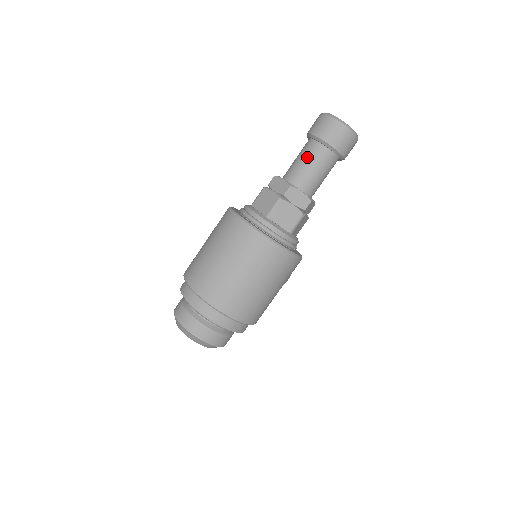
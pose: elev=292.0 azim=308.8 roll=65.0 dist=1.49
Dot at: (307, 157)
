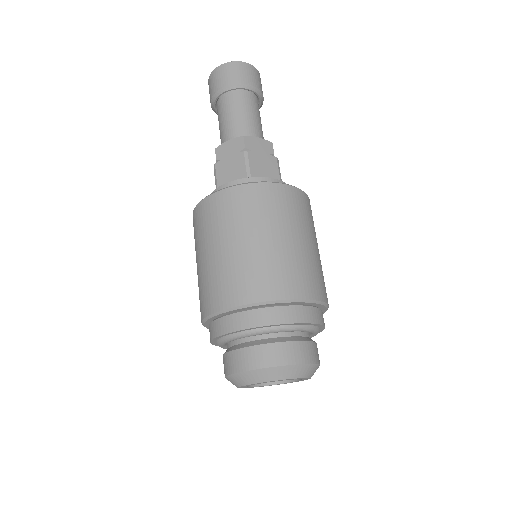
Dot at: (233, 109)
